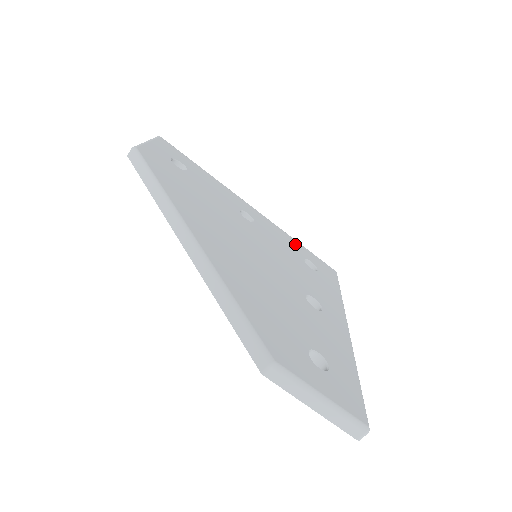
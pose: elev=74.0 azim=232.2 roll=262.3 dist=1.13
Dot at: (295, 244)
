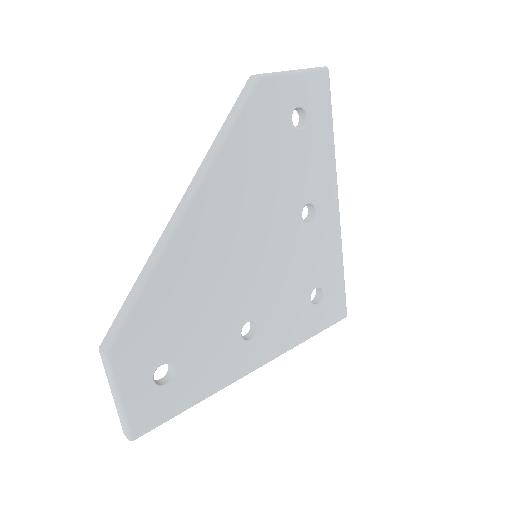
Dot at: (333, 267)
